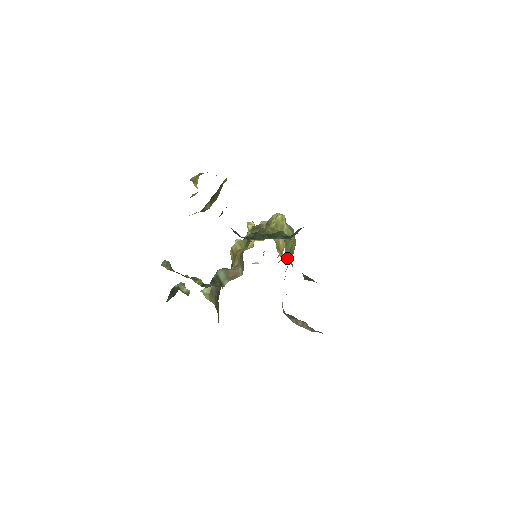
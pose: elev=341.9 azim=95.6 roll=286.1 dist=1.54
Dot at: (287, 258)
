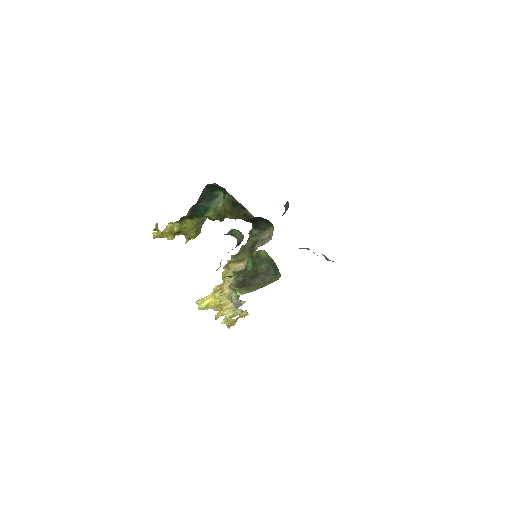
Dot at: occluded
